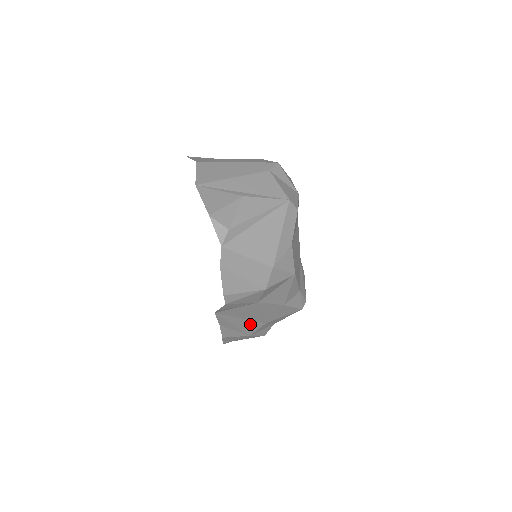
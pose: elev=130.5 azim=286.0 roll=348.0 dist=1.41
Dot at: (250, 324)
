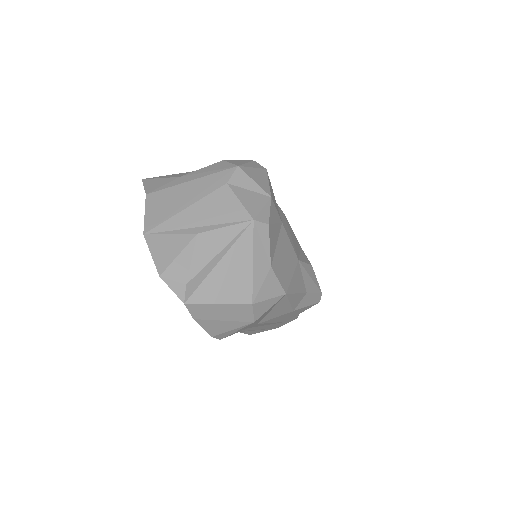
Dot at: (269, 326)
